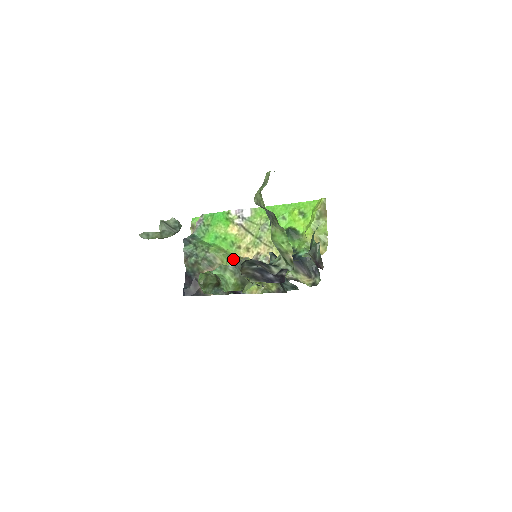
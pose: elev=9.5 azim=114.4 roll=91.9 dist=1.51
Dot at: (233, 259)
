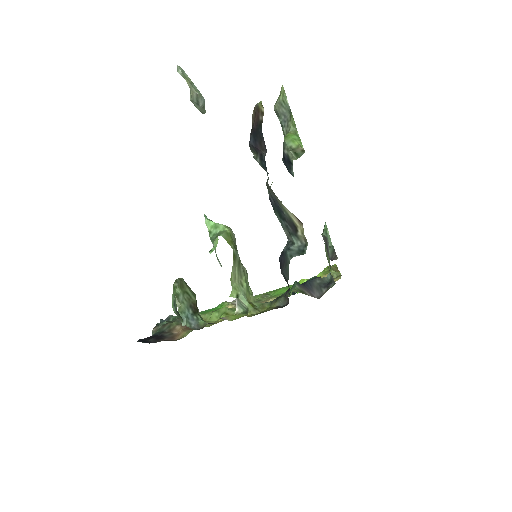
Dot at: (221, 309)
